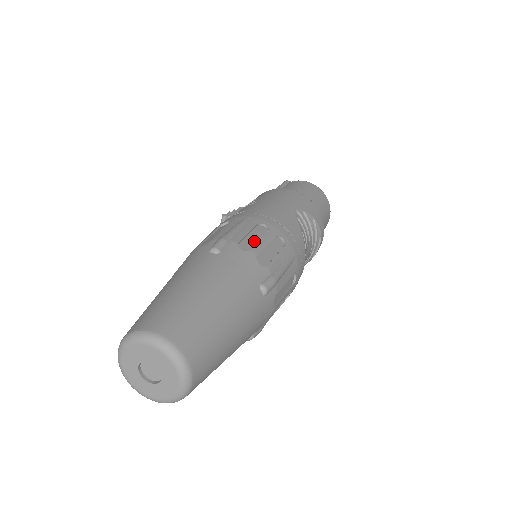
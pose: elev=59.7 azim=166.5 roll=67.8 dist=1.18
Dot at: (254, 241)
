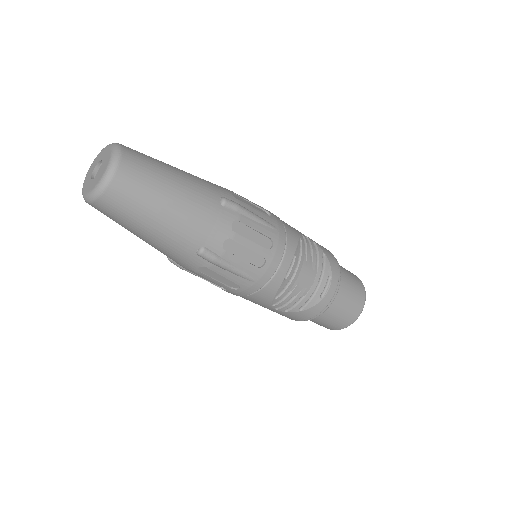
Dot at: occluded
